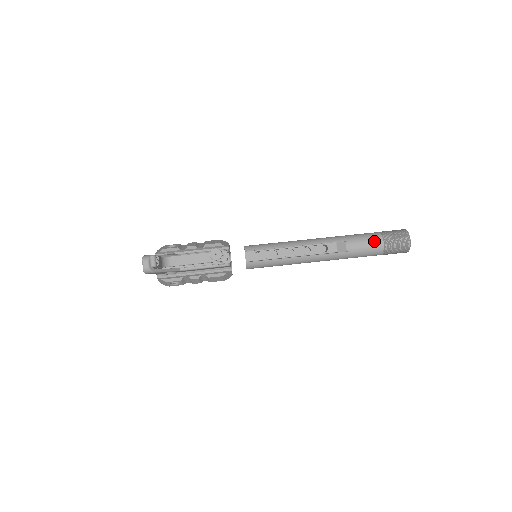
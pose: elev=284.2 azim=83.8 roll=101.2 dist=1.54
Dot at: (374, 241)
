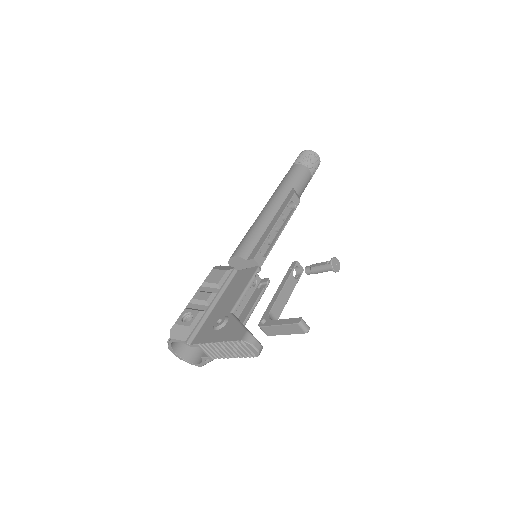
Dot at: (305, 173)
